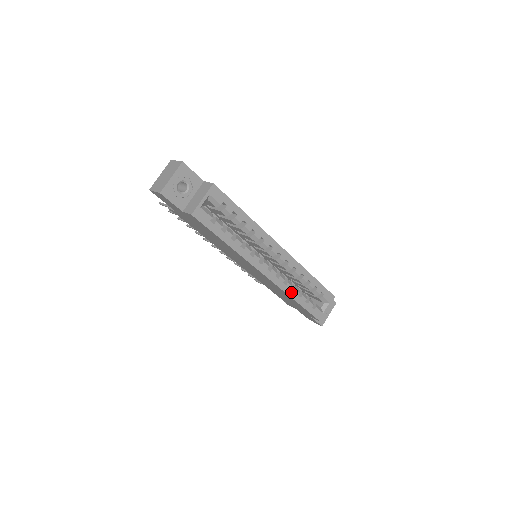
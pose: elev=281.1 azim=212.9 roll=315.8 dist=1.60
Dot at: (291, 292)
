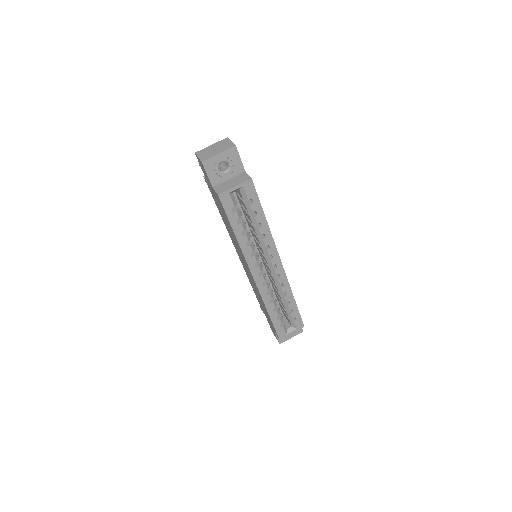
Dot at: (268, 303)
